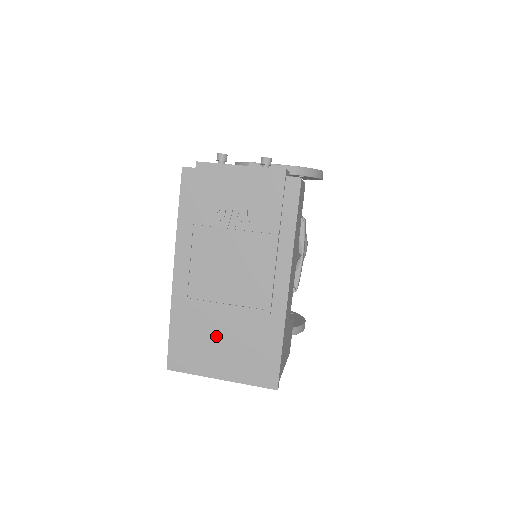
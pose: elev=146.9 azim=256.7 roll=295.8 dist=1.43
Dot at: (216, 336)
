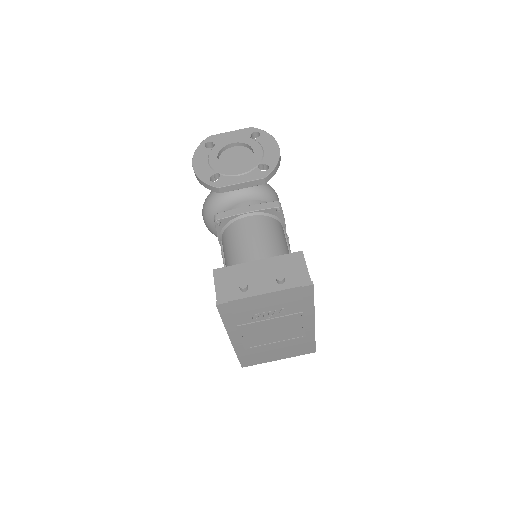
Dot at: (271, 351)
